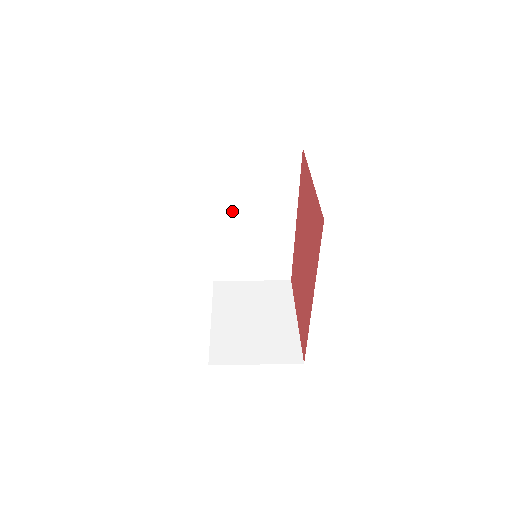
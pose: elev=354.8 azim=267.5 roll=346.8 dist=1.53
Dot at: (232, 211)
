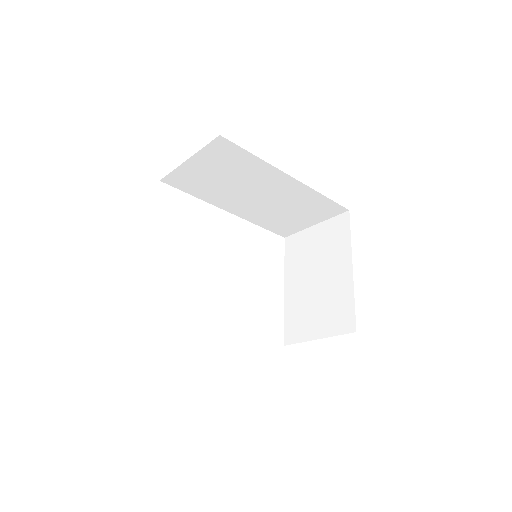
Dot at: (234, 200)
